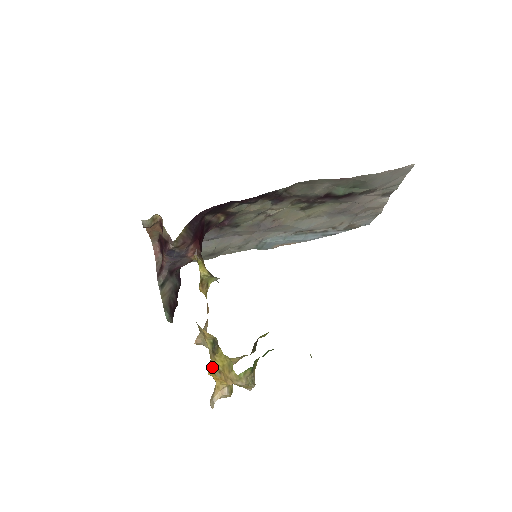
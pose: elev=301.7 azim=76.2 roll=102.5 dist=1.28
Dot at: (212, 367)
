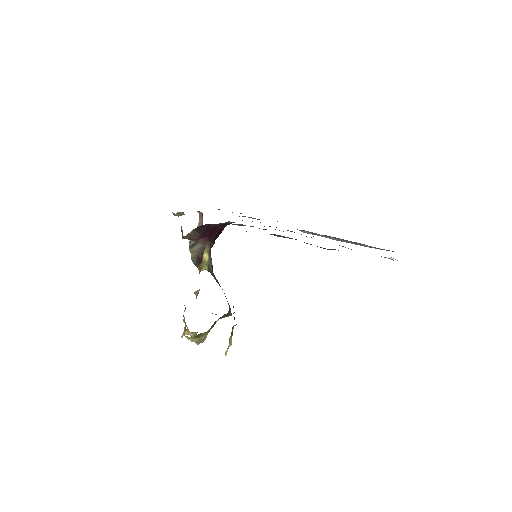
Dot at: (184, 319)
